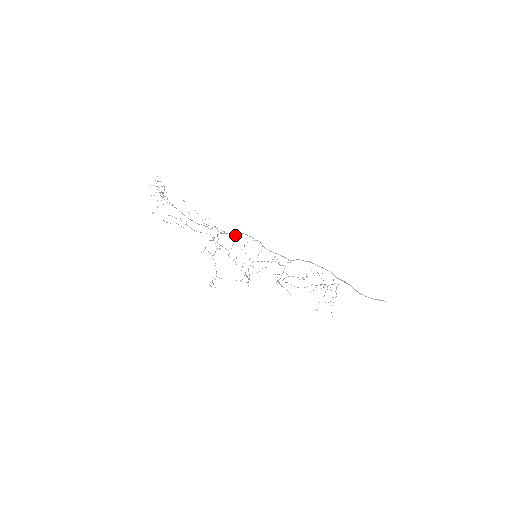
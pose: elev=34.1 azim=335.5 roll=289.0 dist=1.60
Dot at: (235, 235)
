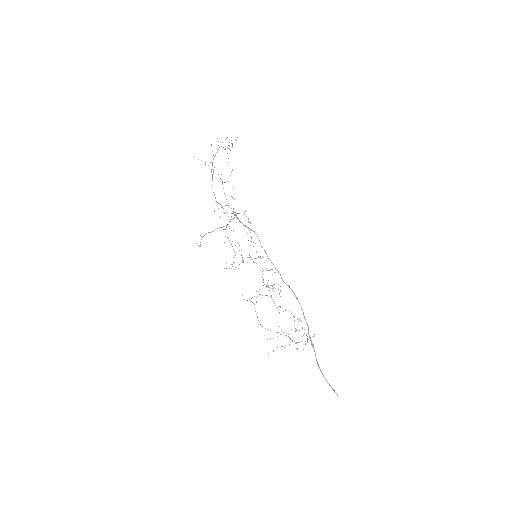
Dot at: occluded
